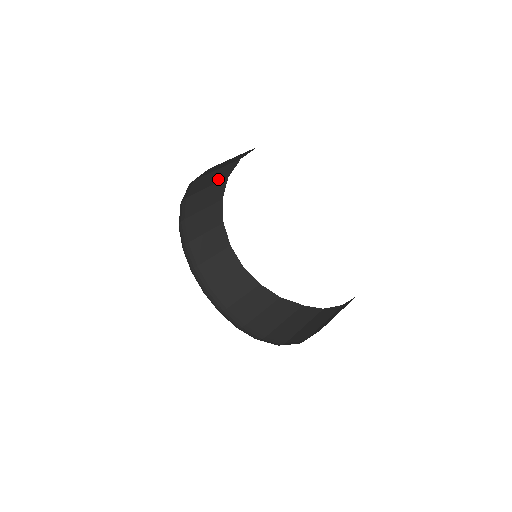
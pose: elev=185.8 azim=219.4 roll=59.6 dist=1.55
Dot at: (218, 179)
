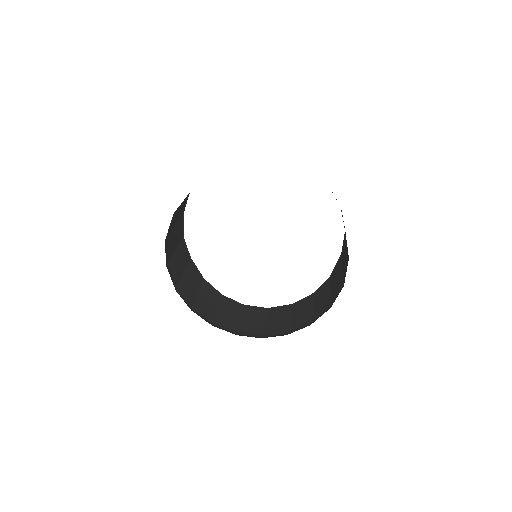
Dot at: (197, 283)
